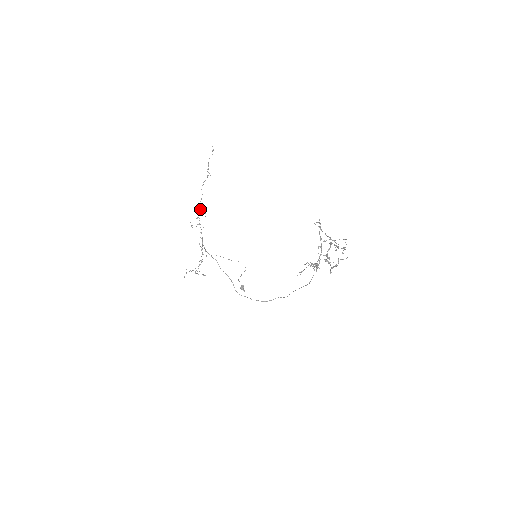
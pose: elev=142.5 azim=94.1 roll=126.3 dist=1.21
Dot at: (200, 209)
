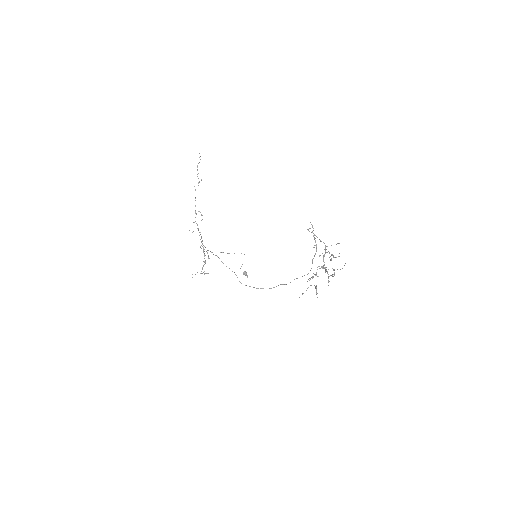
Dot at: (196, 214)
